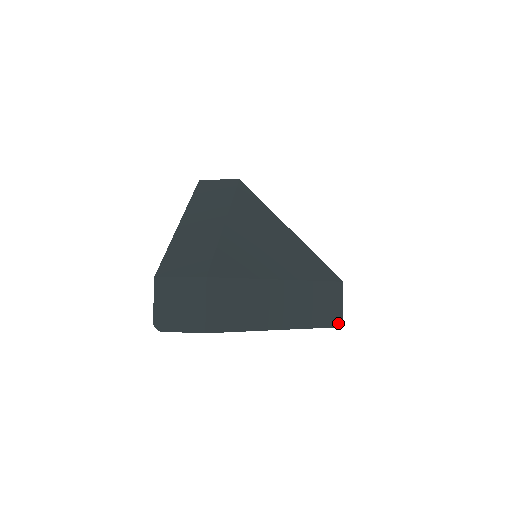
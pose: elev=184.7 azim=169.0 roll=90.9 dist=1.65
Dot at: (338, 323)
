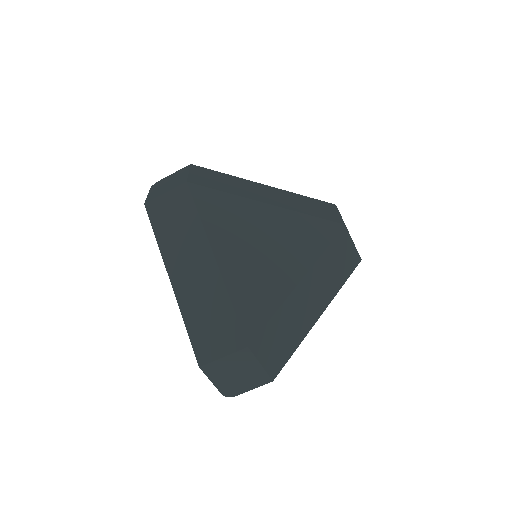
Dot at: (357, 261)
